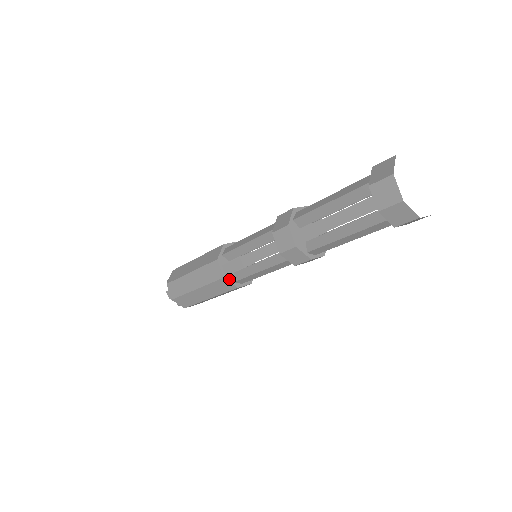
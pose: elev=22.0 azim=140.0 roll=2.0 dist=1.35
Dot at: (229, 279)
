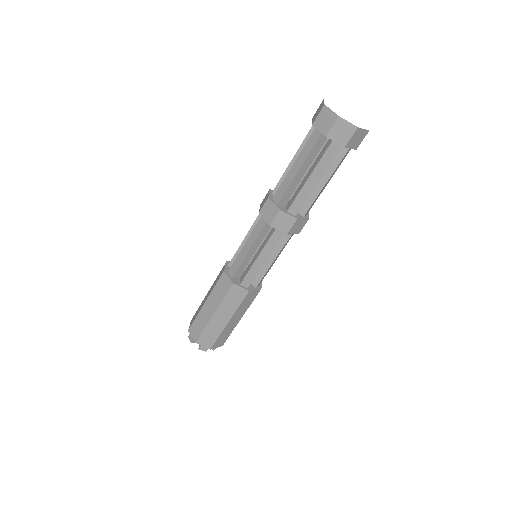
Dot at: (252, 289)
